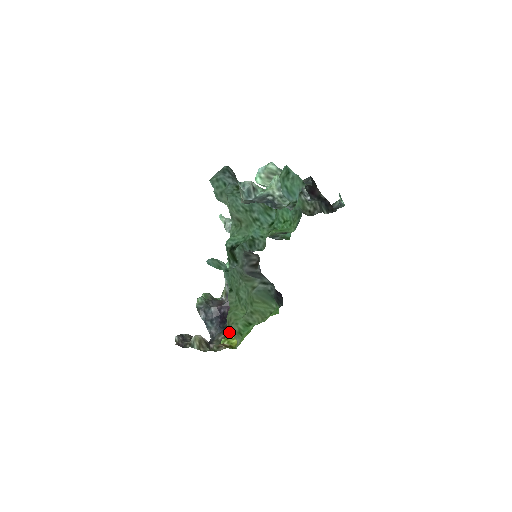
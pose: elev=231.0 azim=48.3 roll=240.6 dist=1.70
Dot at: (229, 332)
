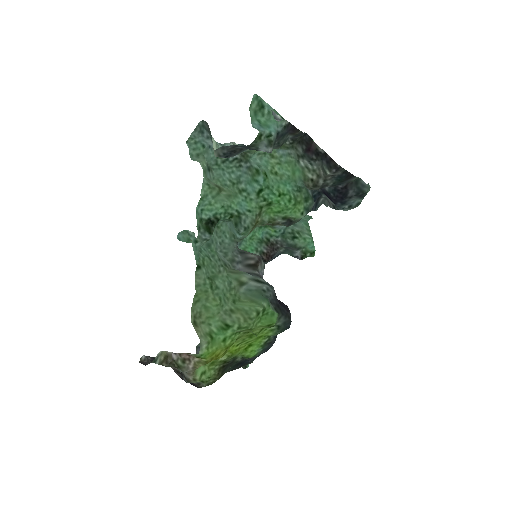
Dot at: occluded
